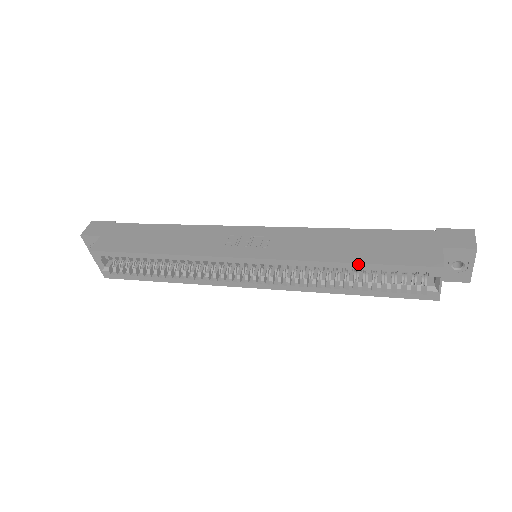
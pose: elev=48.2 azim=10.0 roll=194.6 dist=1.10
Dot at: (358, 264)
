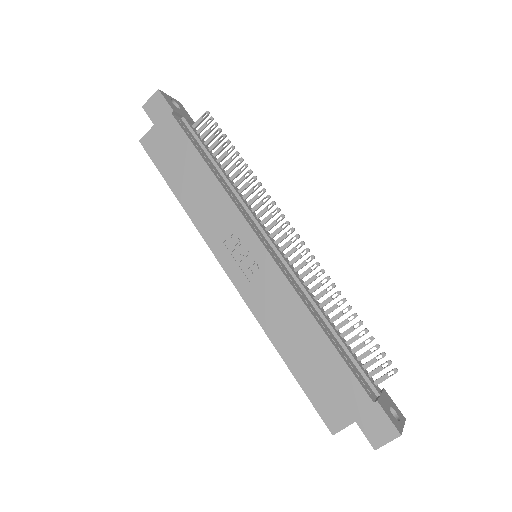
Dot at: (287, 366)
